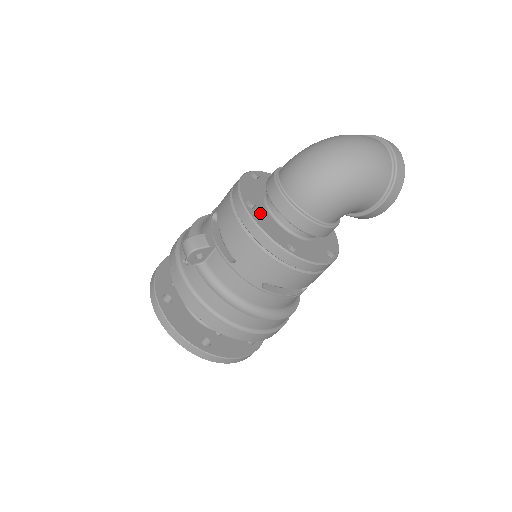
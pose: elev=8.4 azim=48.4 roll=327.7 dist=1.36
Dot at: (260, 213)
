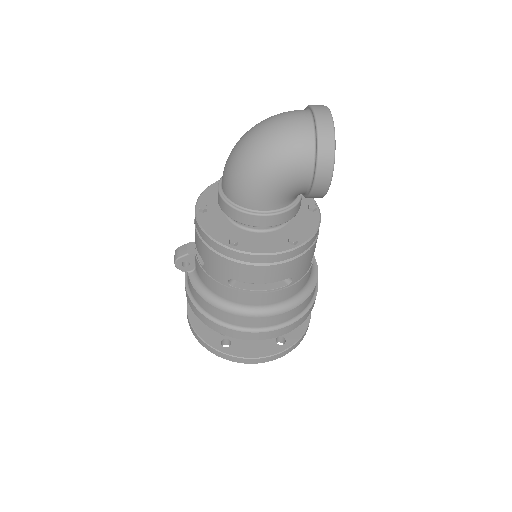
Dot at: (212, 215)
